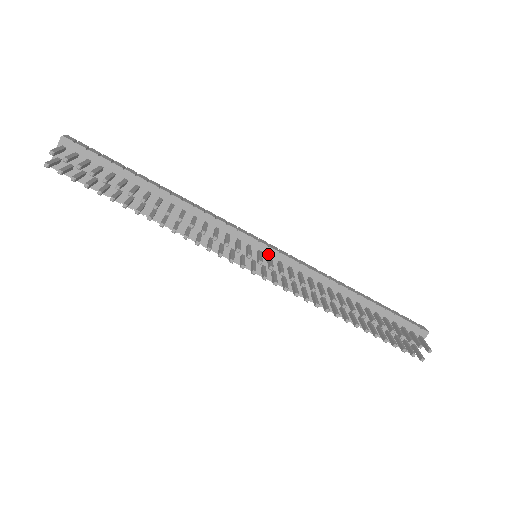
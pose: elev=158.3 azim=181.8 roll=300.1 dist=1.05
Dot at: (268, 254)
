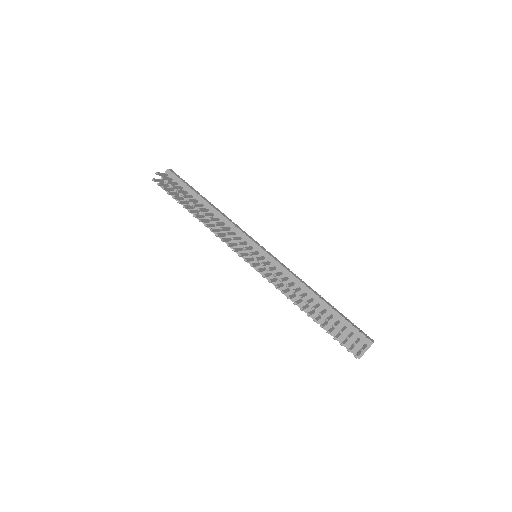
Dot at: (263, 255)
